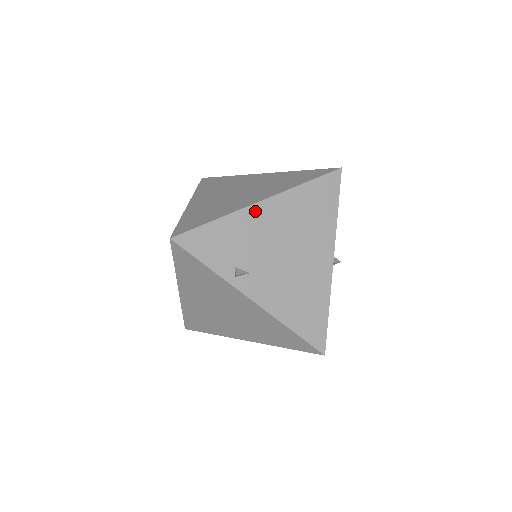
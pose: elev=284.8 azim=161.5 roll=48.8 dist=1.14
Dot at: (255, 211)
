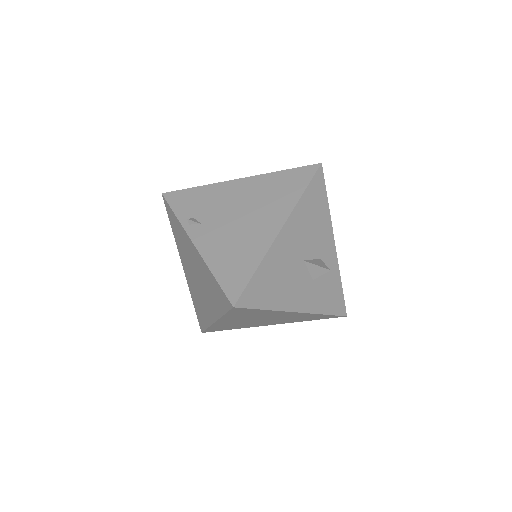
Dot at: (229, 185)
